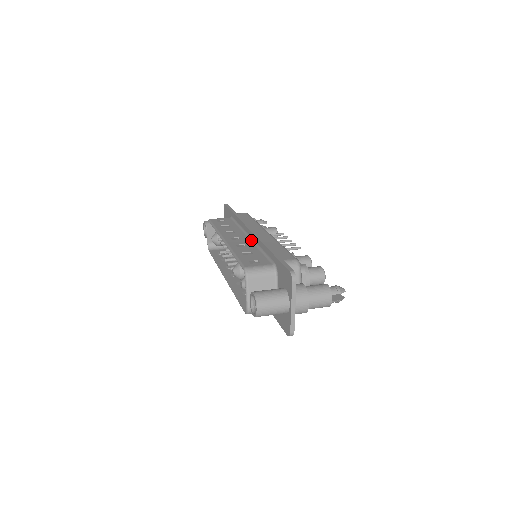
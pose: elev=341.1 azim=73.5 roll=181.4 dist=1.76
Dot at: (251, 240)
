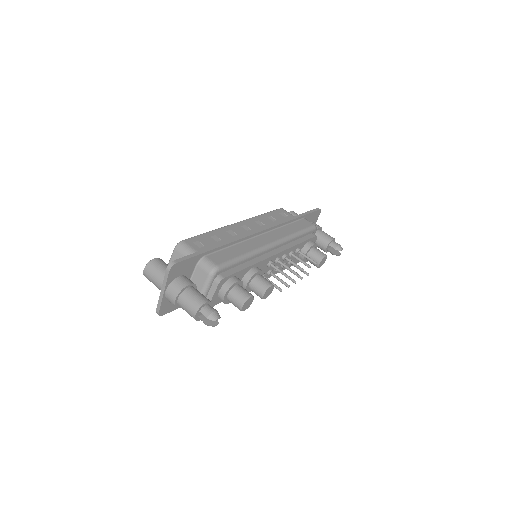
Dot at: occluded
